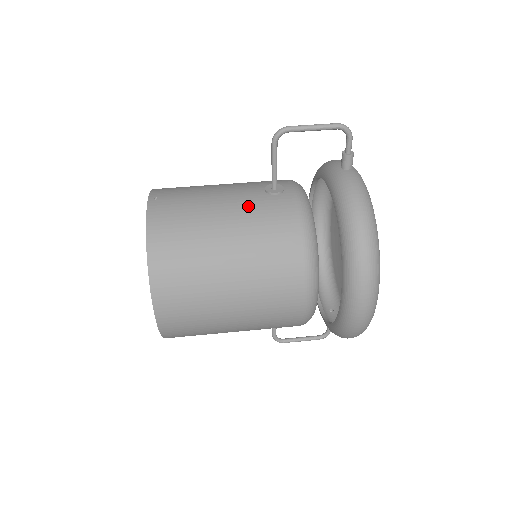
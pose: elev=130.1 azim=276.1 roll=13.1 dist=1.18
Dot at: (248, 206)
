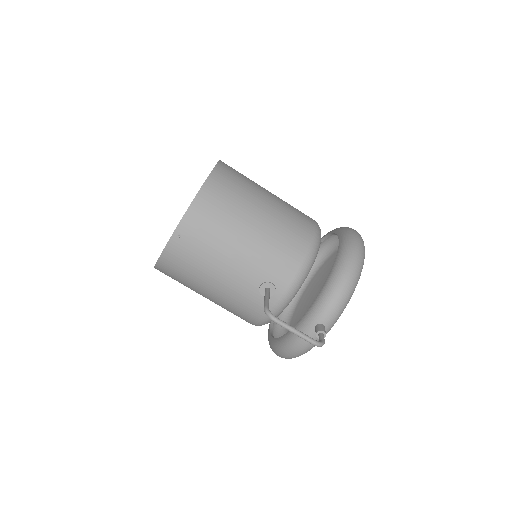
Dot at: (237, 291)
